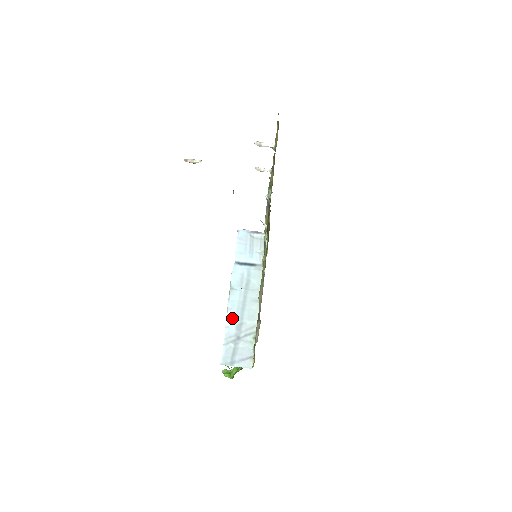
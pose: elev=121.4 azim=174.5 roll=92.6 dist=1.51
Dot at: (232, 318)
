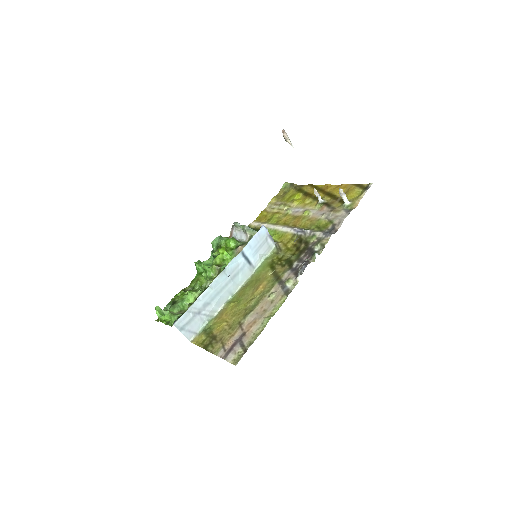
Dot at: (207, 294)
